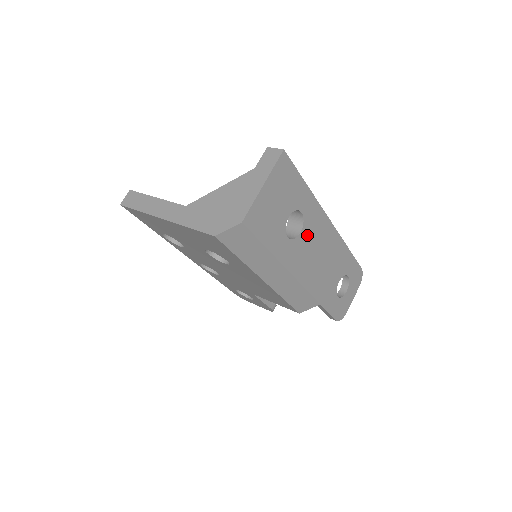
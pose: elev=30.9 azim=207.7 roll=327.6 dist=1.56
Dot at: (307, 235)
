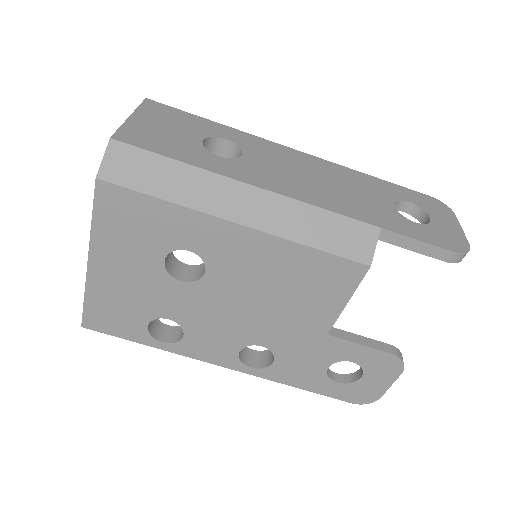
Dot at: (259, 158)
